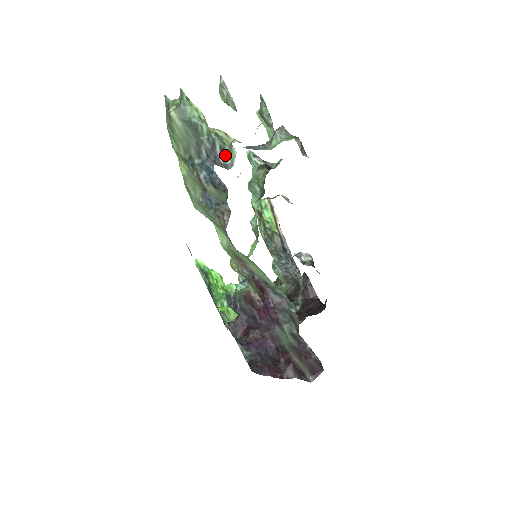
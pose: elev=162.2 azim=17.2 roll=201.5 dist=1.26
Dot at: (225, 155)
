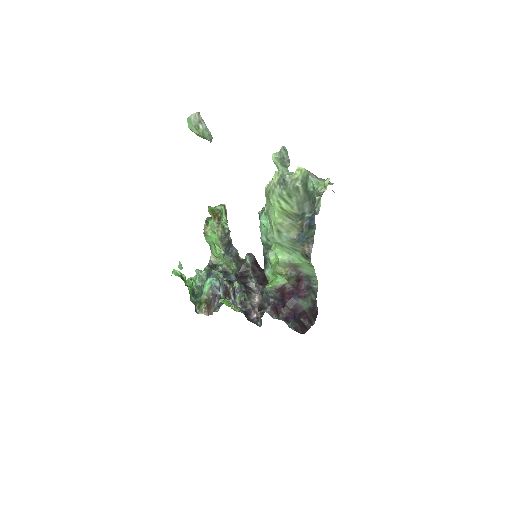
Dot at: (314, 206)
